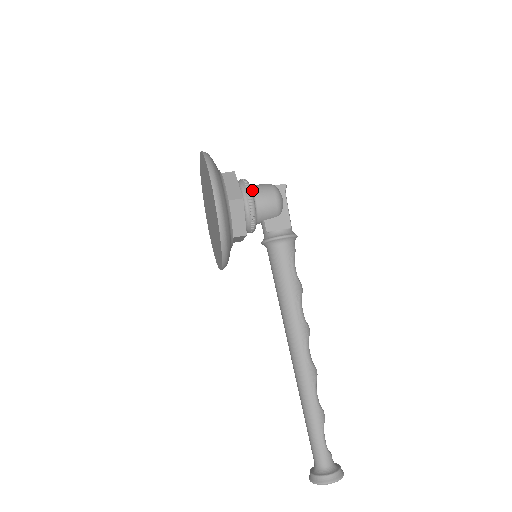
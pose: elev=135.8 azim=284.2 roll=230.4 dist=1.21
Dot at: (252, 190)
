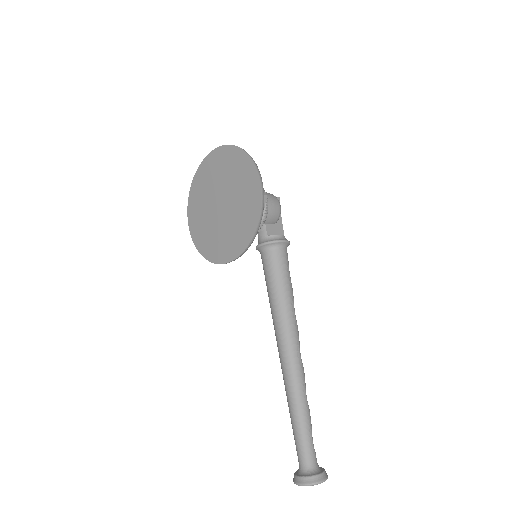
Dot at: occluded
